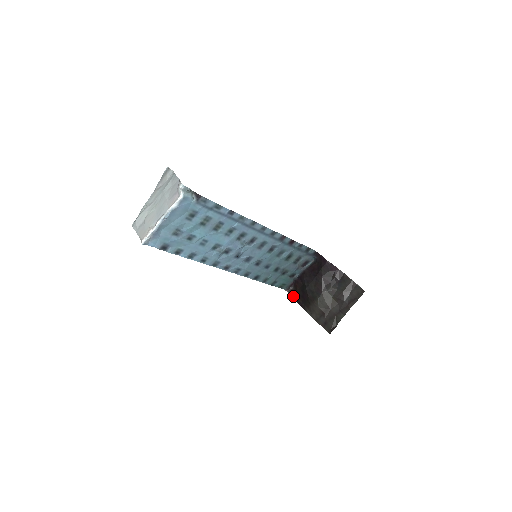
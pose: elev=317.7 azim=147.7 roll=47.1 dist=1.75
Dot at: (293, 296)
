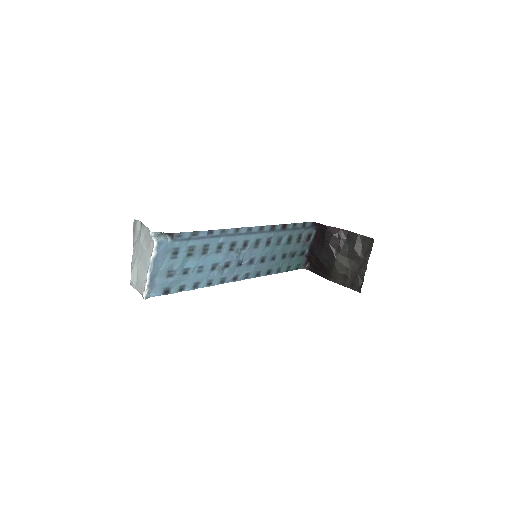
Dot at: (312, 271)
